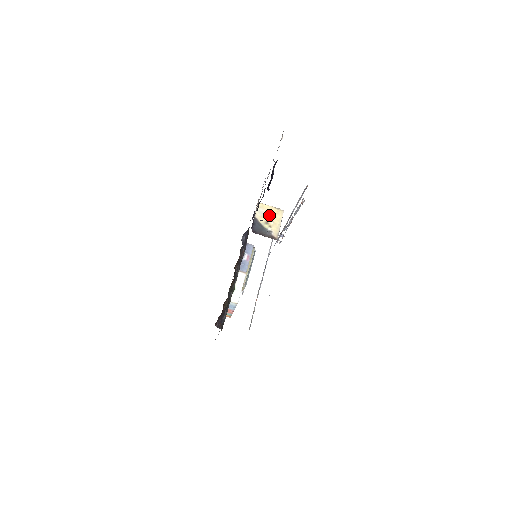
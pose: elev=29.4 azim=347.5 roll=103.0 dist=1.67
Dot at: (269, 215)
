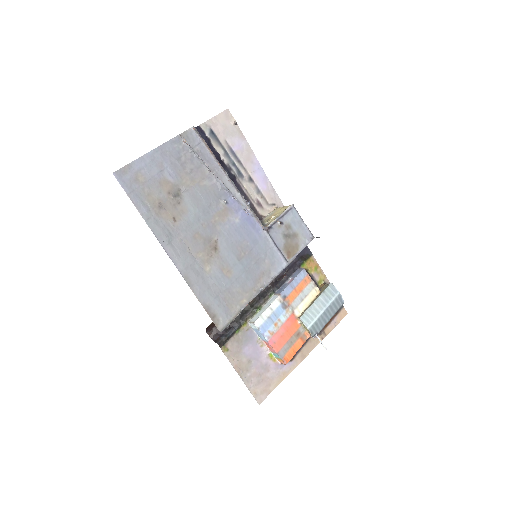
Dot at: (276, 213)
